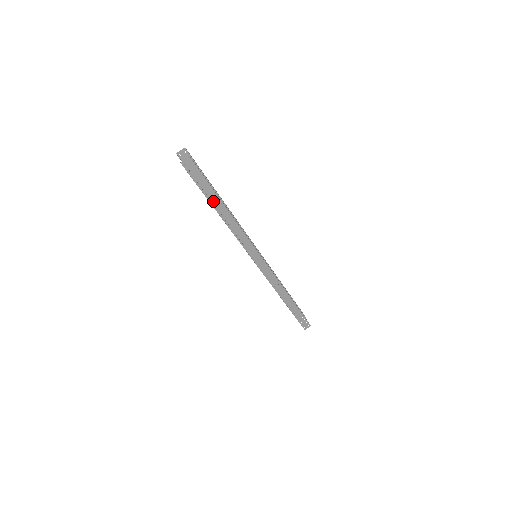
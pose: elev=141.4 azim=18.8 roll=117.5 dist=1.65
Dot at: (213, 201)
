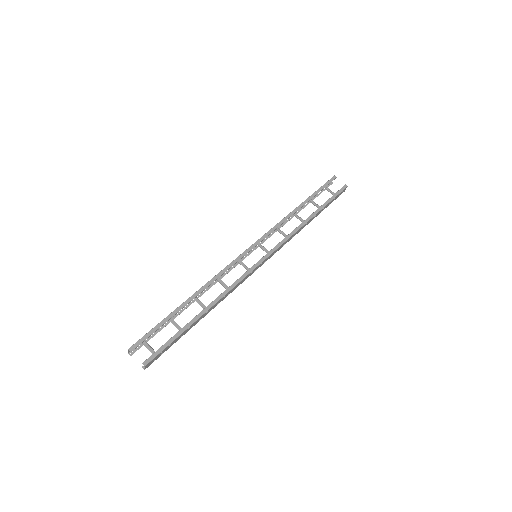
Dot at: (191, 327)
